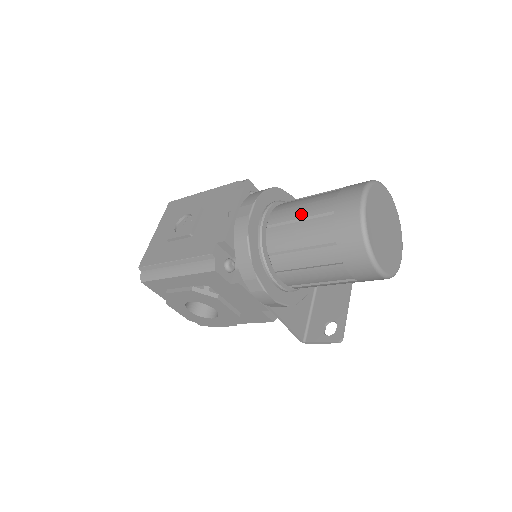
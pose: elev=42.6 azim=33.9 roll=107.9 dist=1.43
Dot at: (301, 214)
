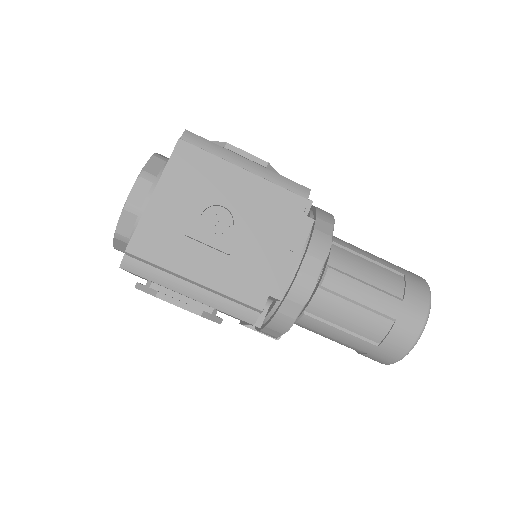
Dot at: (364, 299)
